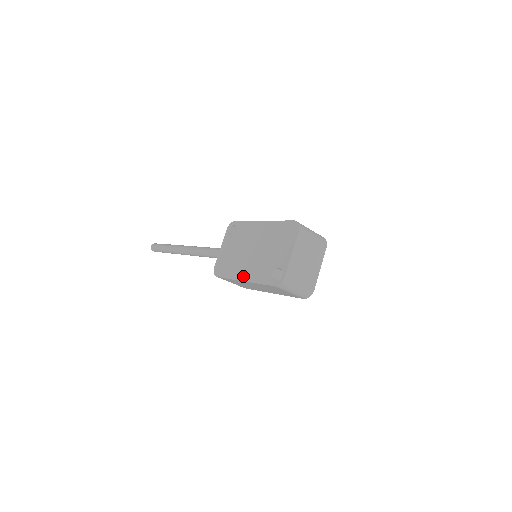
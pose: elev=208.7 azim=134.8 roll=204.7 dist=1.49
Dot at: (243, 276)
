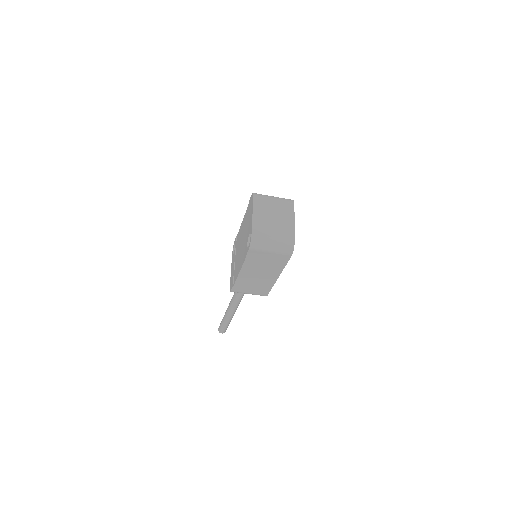
Dot at: (239, 269)
